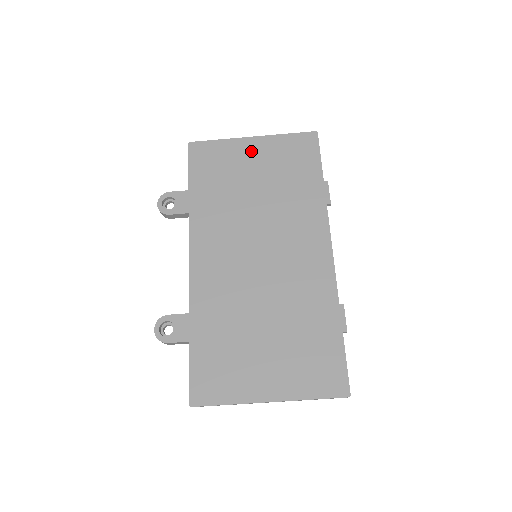
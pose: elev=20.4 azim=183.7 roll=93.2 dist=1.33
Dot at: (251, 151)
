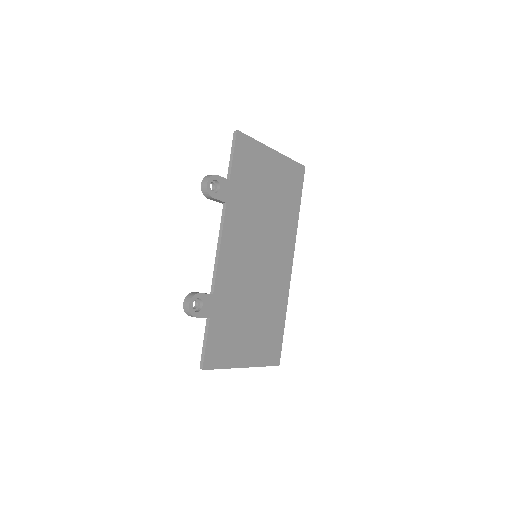
Dot at: (271, 163)
